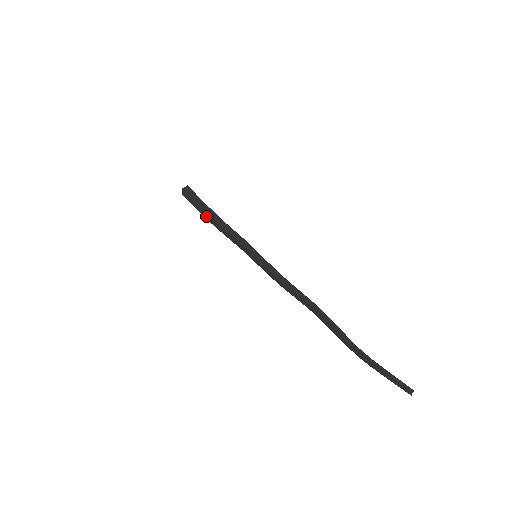
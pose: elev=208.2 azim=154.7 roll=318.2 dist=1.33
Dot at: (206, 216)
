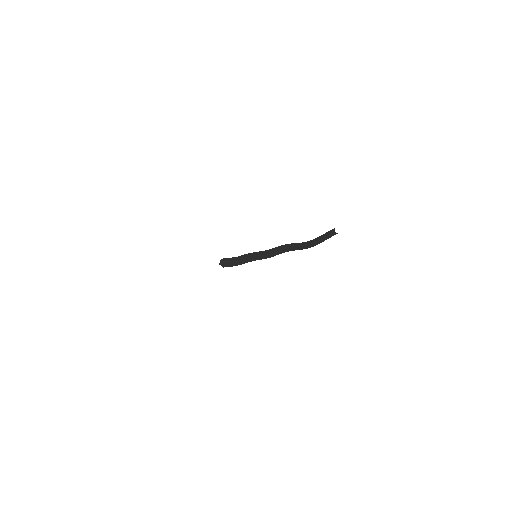
Dot at: (233, 265)
